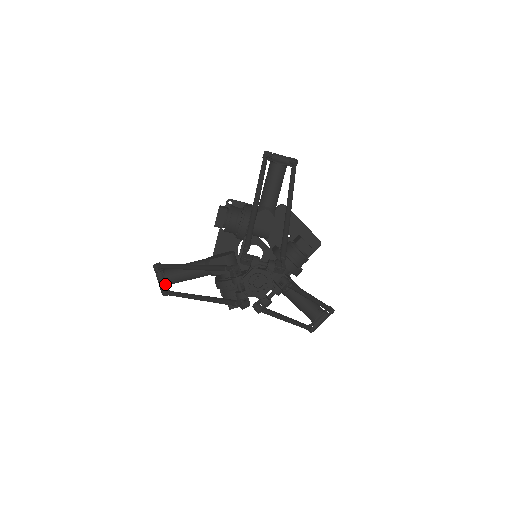
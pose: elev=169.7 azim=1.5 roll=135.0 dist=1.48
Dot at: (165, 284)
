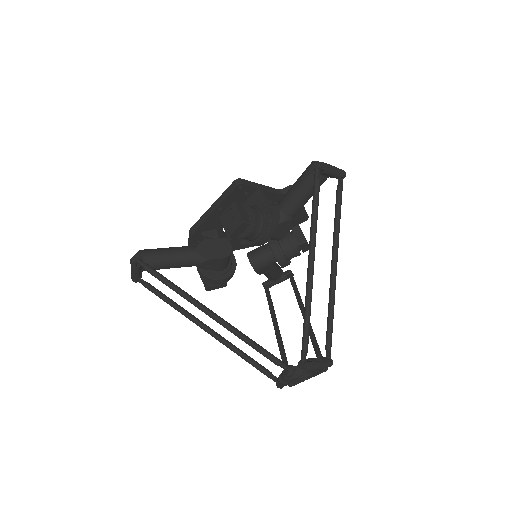
Dot at: (140, 274)
